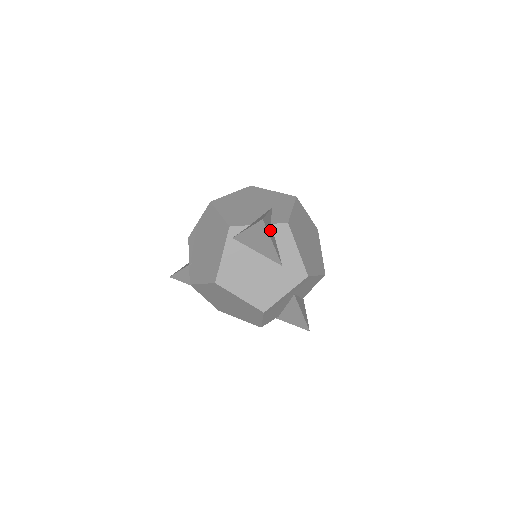
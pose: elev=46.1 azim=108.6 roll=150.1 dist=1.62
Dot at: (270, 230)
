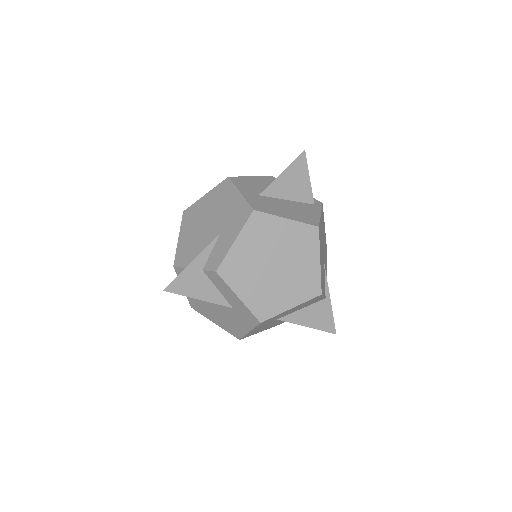
Dot at: (194, 284)
